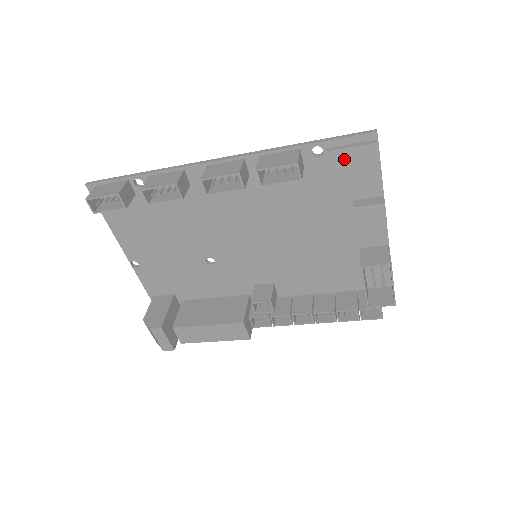
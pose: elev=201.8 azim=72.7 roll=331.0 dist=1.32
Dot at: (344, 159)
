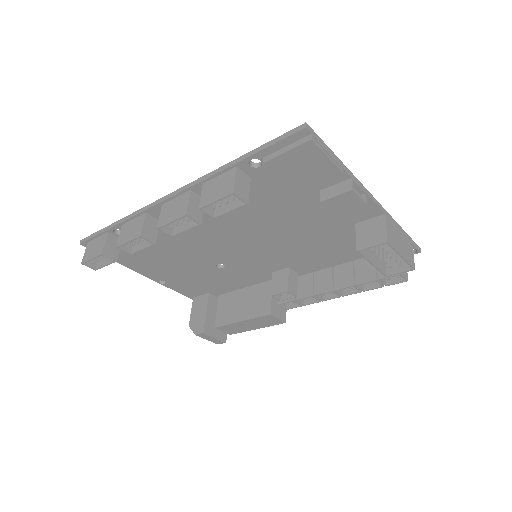
Dot at: (285, 164)
